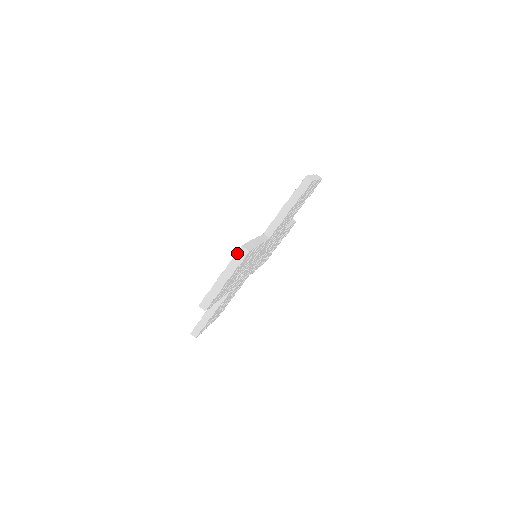
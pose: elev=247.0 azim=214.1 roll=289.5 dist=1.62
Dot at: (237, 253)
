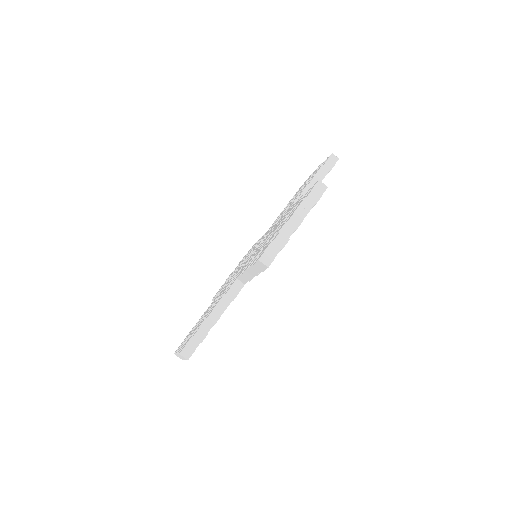
Dot at: (179, 354)
